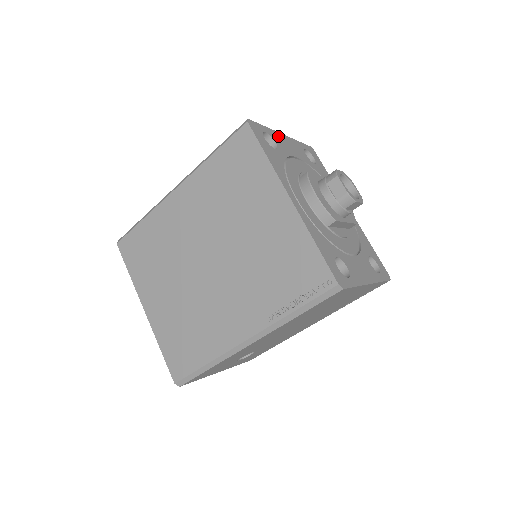
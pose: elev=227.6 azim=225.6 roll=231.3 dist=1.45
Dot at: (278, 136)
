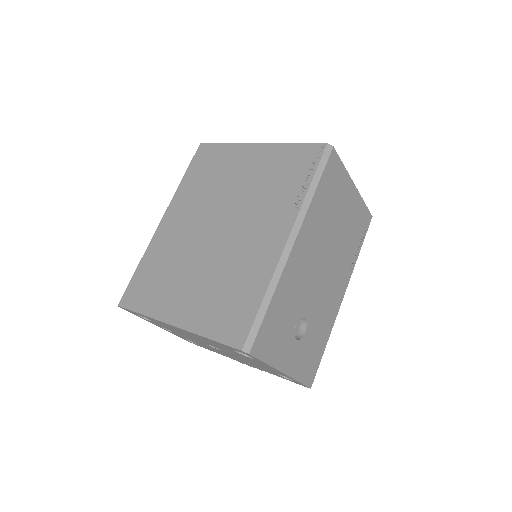
Dot at: occluded
